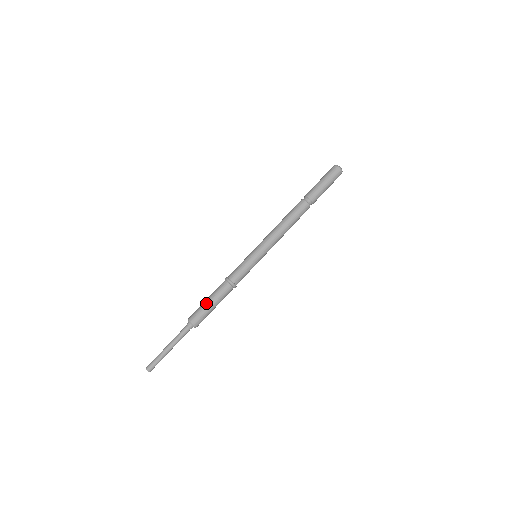
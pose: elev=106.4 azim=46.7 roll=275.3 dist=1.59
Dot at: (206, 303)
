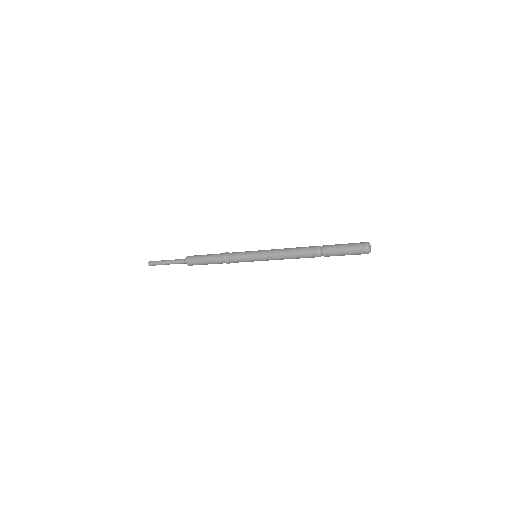
Dot at: (202, 260)
